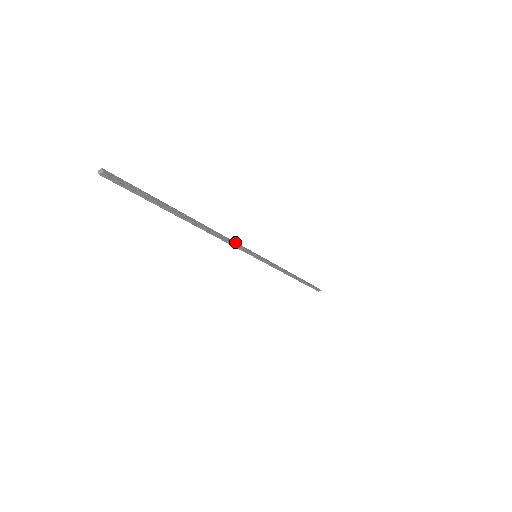
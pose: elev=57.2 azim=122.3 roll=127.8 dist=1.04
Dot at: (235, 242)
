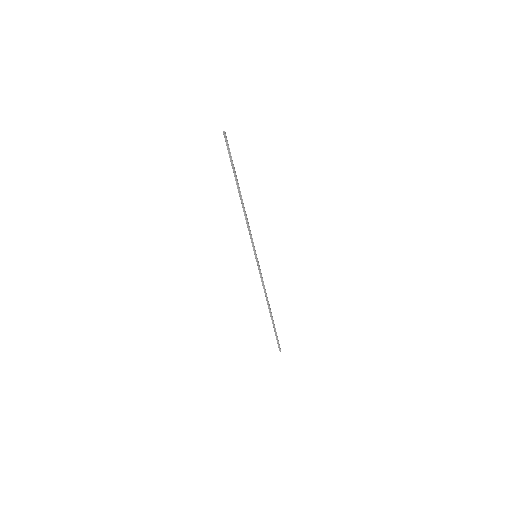
Dot at: occluded
